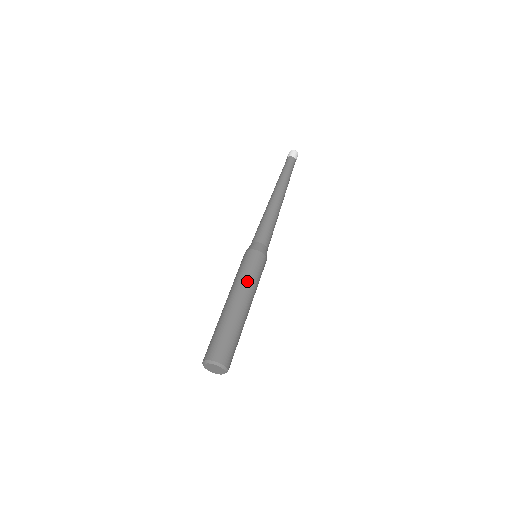
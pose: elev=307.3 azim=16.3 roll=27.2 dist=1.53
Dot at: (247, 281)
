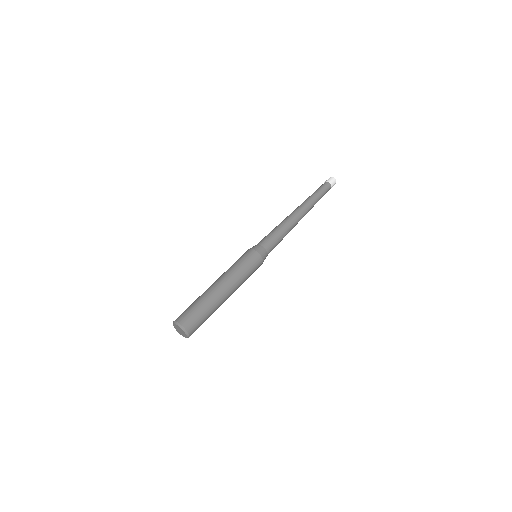
Dot at: (240, 277)
